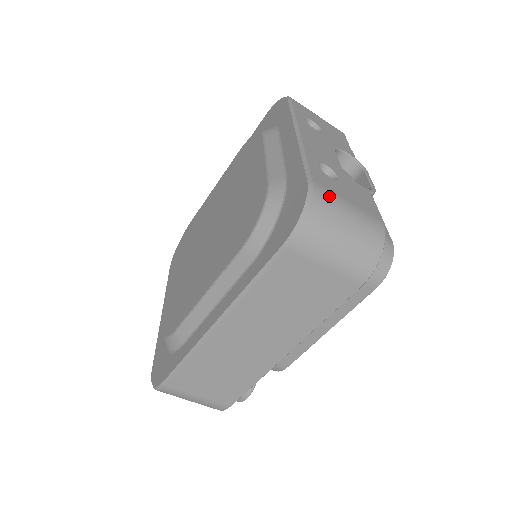
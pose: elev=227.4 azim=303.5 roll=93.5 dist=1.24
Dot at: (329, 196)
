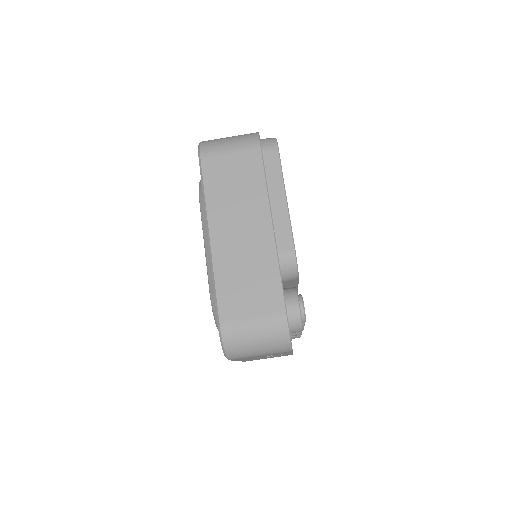
Dot at: occluded
